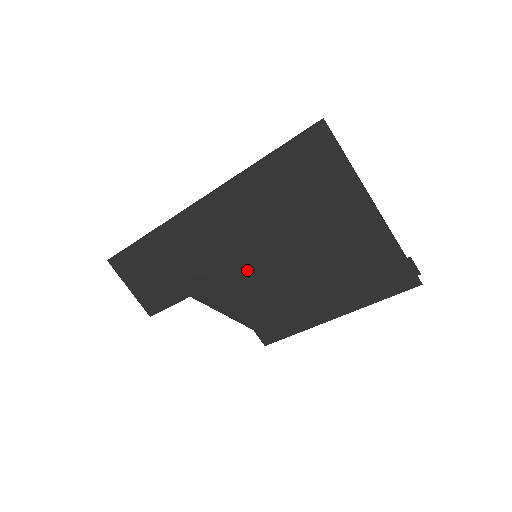
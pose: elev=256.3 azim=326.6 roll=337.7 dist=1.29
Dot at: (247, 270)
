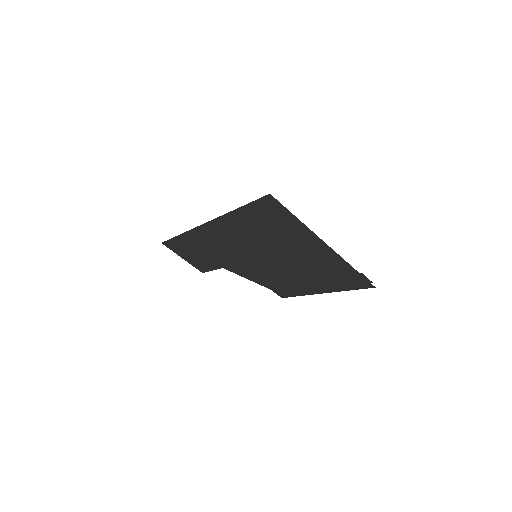
Dot at: (253, 262)
